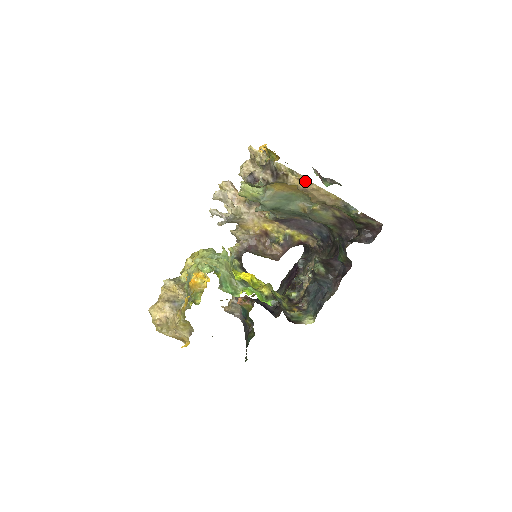
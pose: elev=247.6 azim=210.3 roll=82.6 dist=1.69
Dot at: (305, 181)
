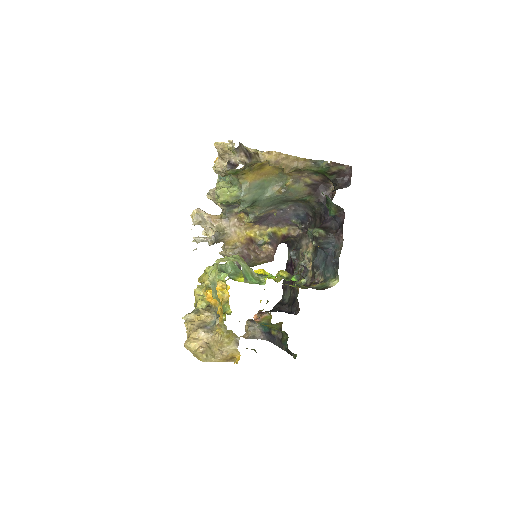
Dot at: (274, 153)
